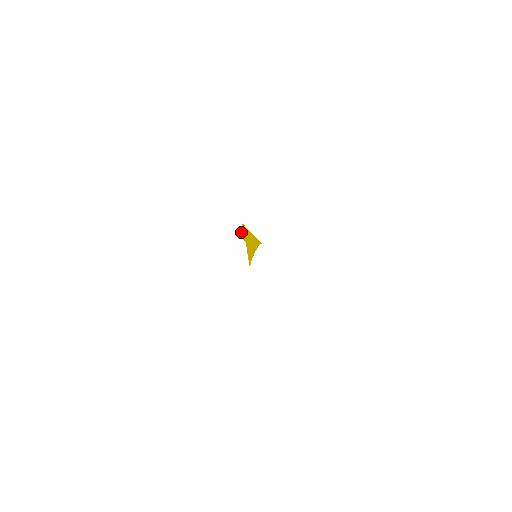
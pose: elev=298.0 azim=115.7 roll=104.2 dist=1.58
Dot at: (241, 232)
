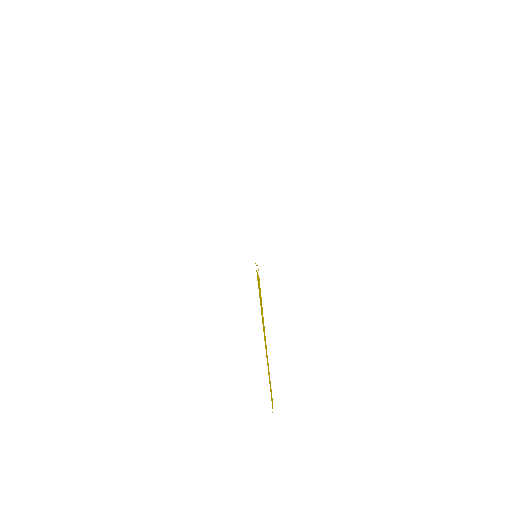
Dot at: (271, 397)
